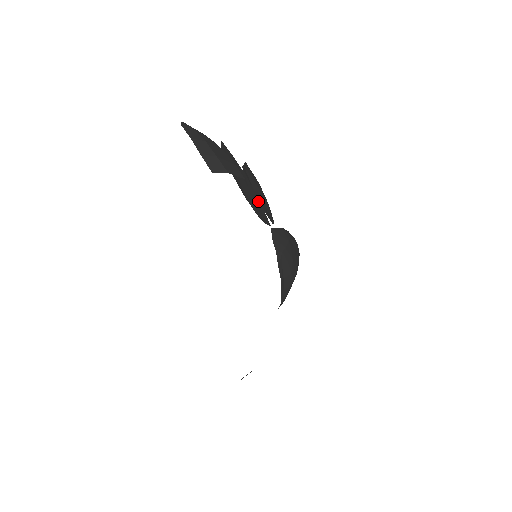
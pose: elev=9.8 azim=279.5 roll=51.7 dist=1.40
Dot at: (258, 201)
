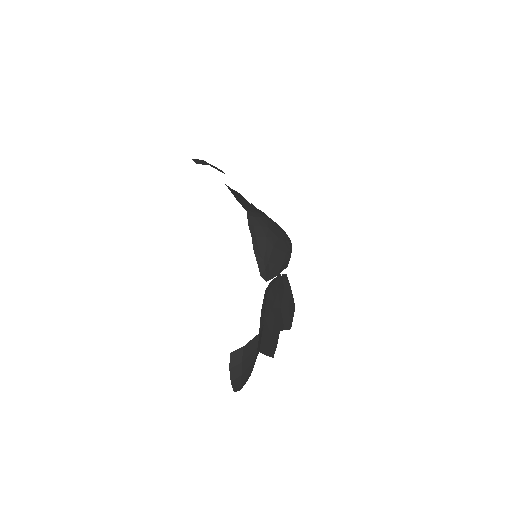
Dot at: occluded
